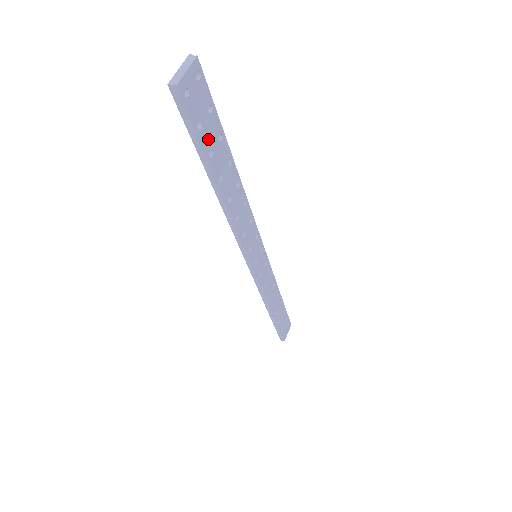
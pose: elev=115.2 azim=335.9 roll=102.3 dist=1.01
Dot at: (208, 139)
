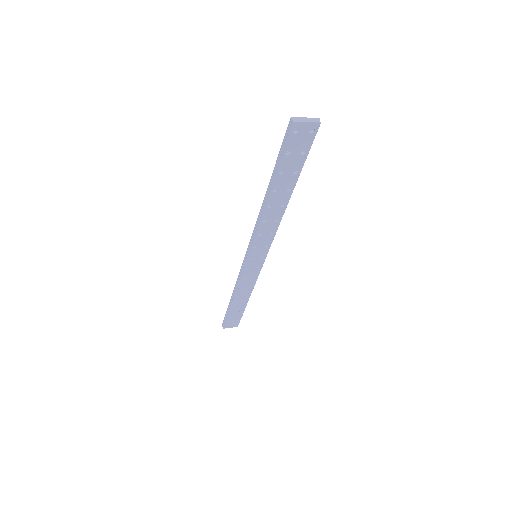
Dot at: (287, 164)
